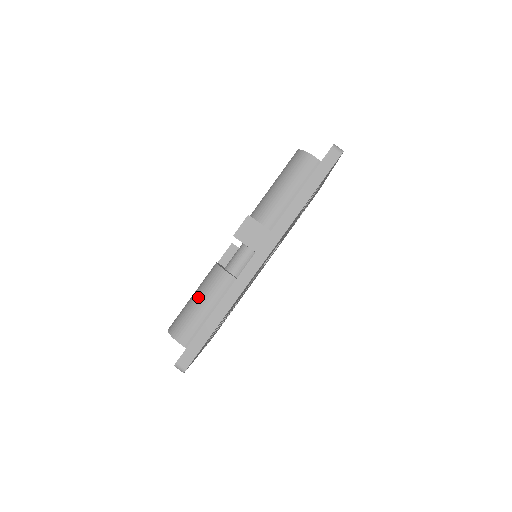
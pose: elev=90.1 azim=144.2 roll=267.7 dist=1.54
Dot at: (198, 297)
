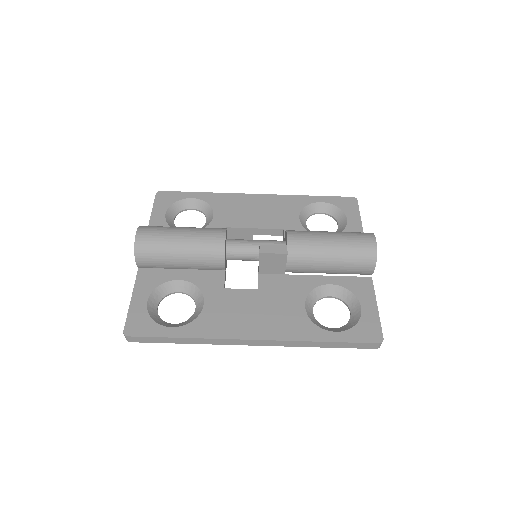
Dot at: (185, 252)
